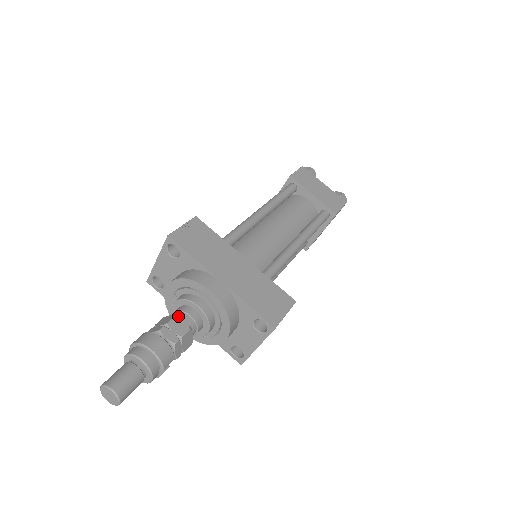
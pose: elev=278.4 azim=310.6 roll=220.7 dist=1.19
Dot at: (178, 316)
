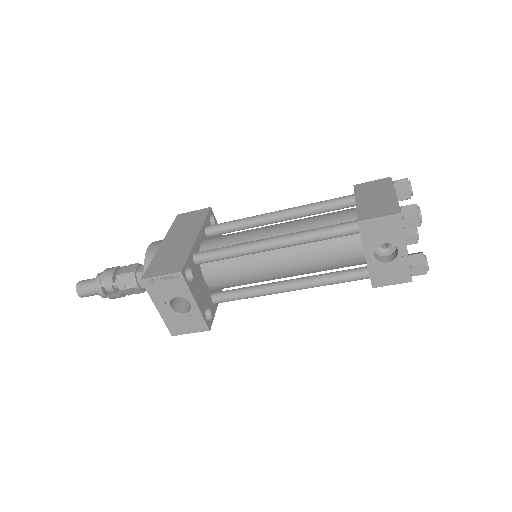
Dot at: (139, 264)
